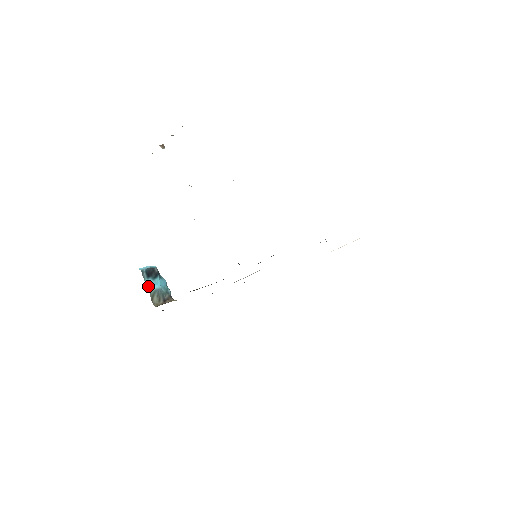
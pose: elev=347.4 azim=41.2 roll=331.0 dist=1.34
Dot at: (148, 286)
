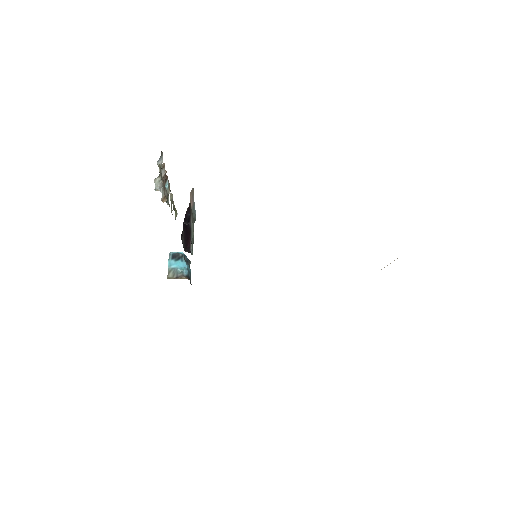
Dot at: (169, 264)
